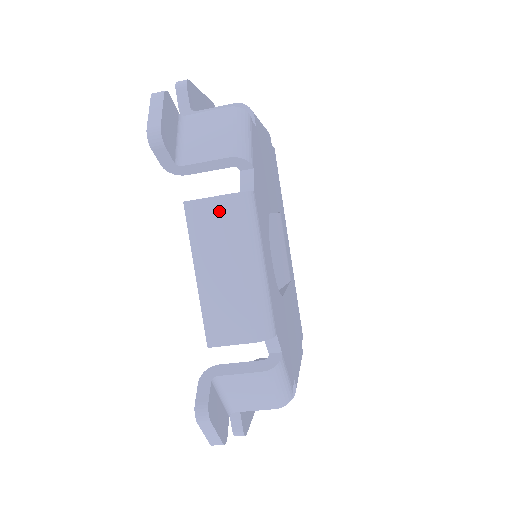
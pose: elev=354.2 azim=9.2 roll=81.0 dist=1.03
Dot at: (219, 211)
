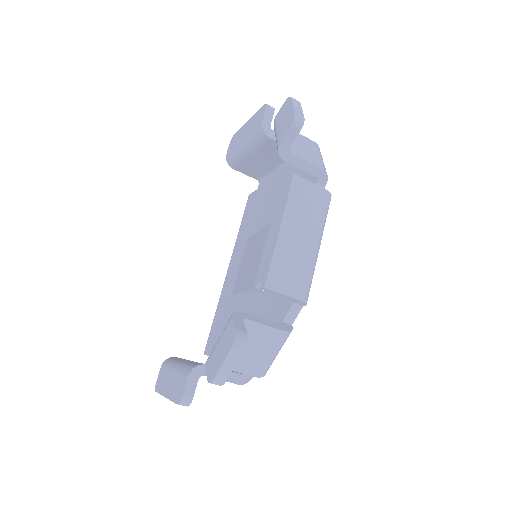
Dot at: (314, 195)
